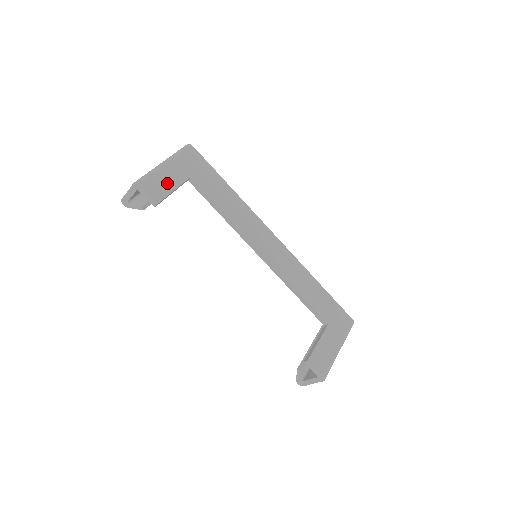
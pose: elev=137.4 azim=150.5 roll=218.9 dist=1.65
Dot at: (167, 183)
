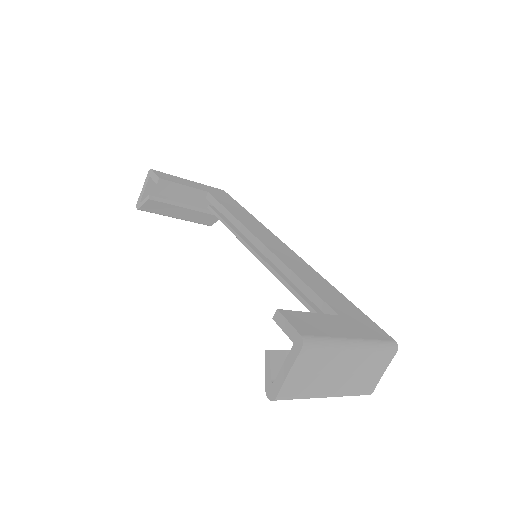
Dot at: (180, 181)
